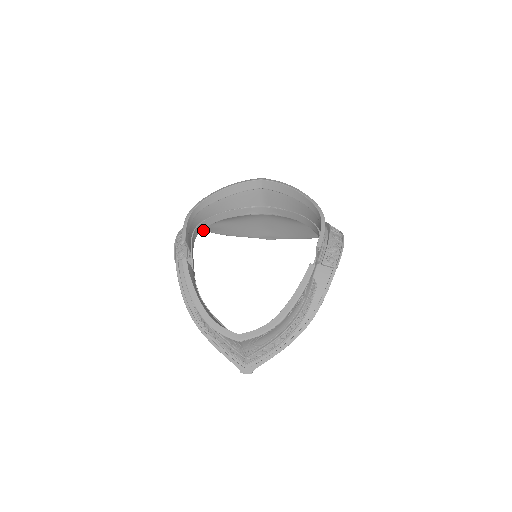
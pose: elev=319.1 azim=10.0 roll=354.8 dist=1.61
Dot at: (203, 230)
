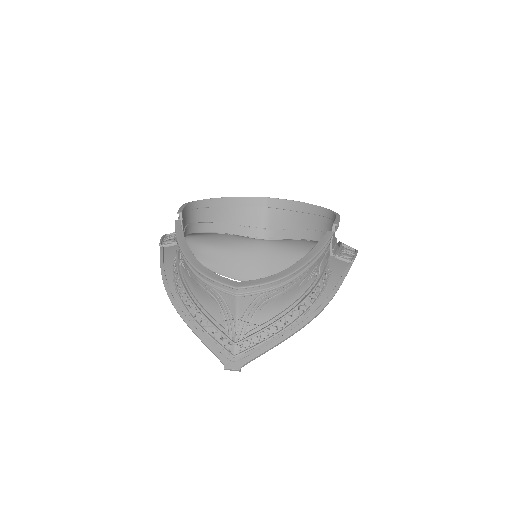
Dot at: occluded
